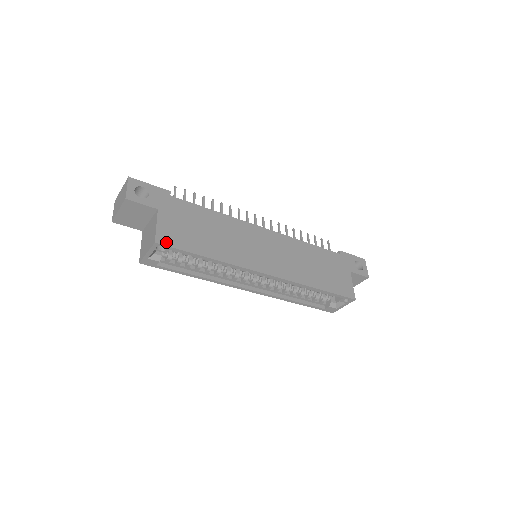
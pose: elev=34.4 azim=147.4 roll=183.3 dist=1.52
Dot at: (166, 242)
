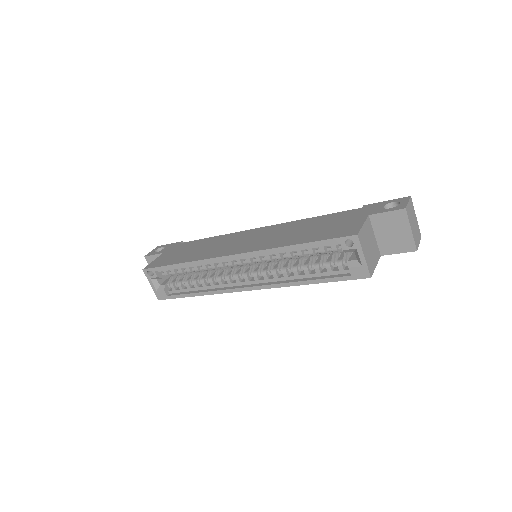
Dot at: (151, 267)
